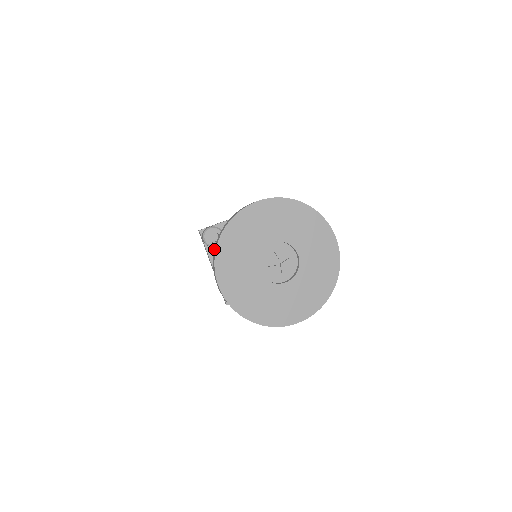
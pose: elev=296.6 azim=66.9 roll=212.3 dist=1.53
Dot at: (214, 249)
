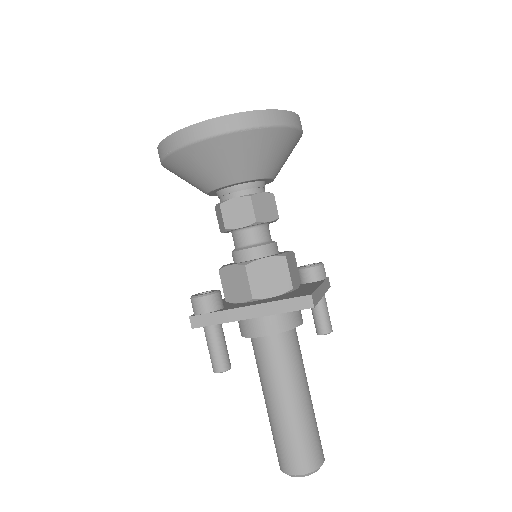
Dot at: (169, 149)
